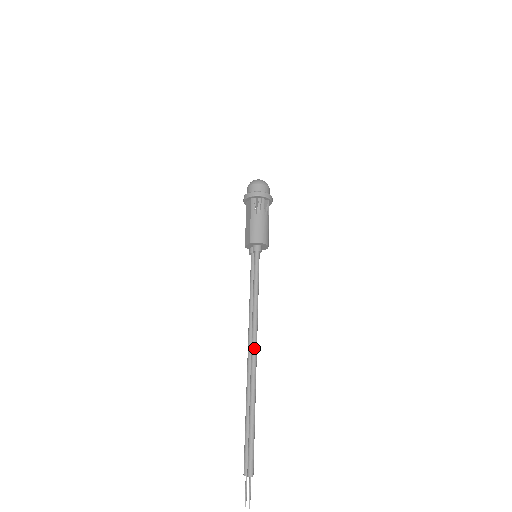
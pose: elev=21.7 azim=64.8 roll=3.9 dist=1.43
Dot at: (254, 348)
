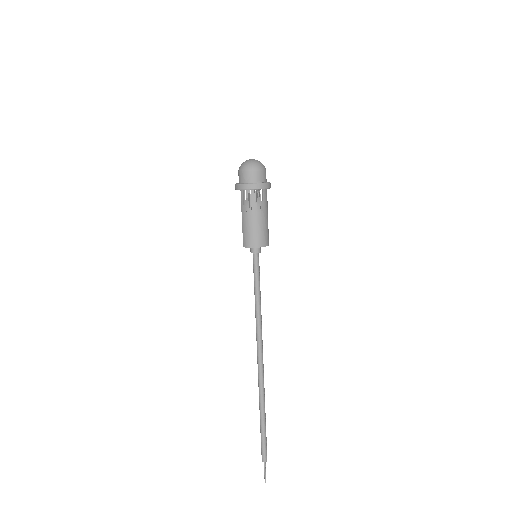
Dot at: (258, 356)
